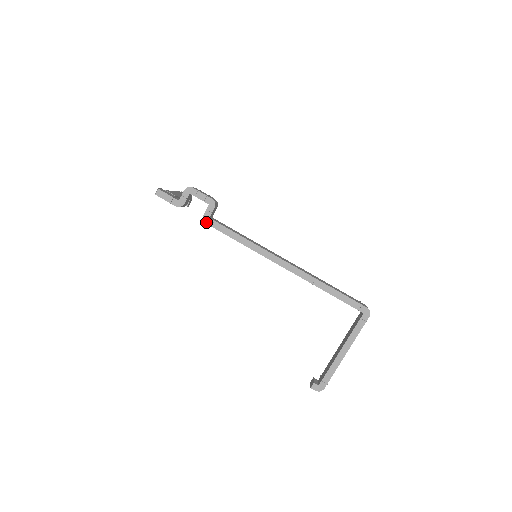
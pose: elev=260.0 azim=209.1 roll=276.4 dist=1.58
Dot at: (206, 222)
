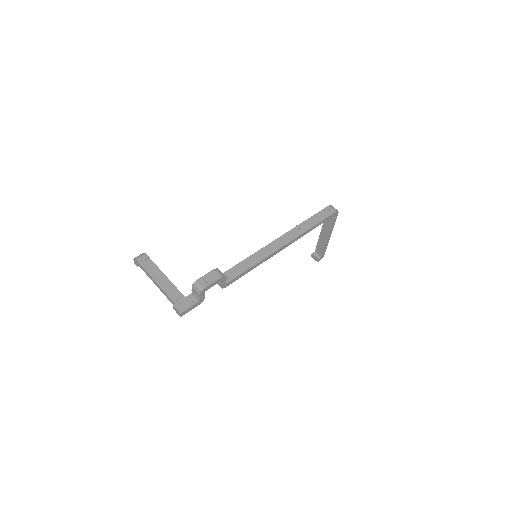
Dot at: (225, 287)
